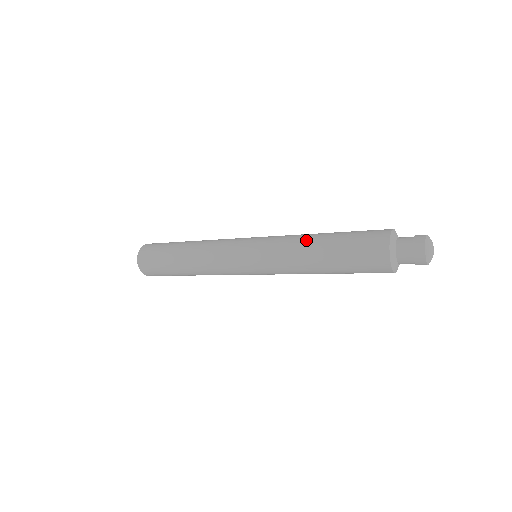
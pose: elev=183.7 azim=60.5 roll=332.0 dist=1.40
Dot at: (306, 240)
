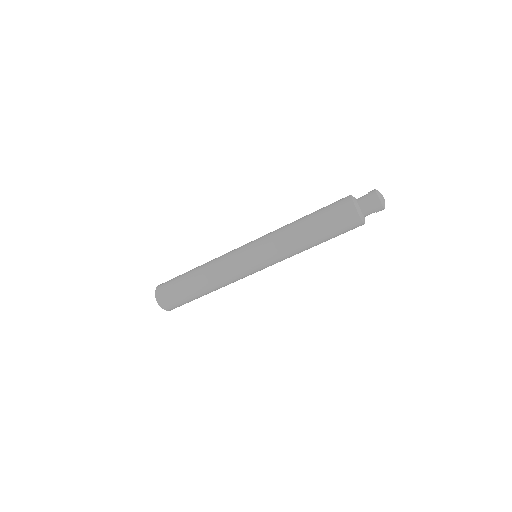
Dot at: (292, 224)
